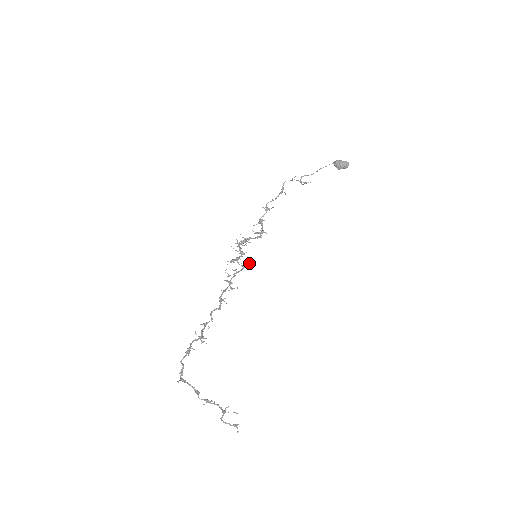
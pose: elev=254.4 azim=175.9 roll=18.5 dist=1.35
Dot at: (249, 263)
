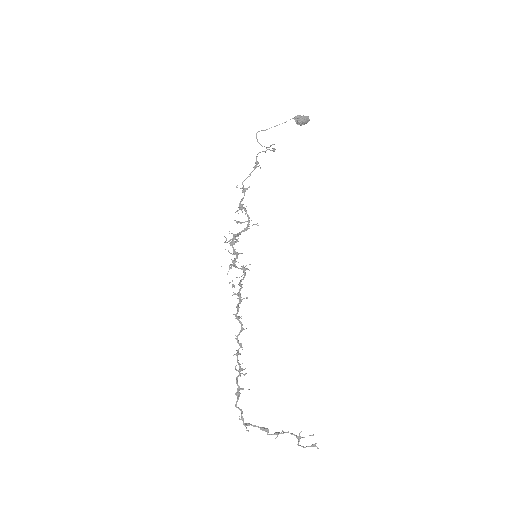
Dot at: occluded
